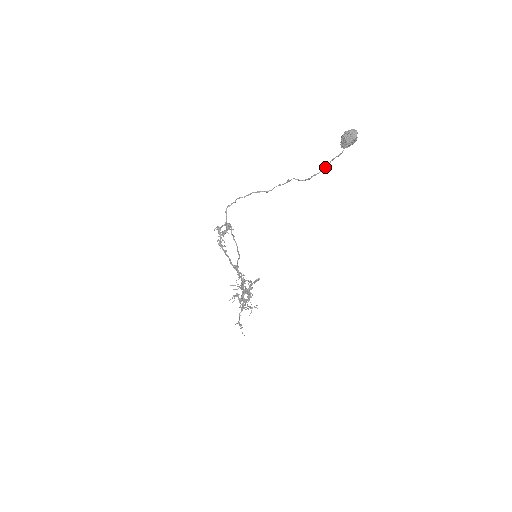
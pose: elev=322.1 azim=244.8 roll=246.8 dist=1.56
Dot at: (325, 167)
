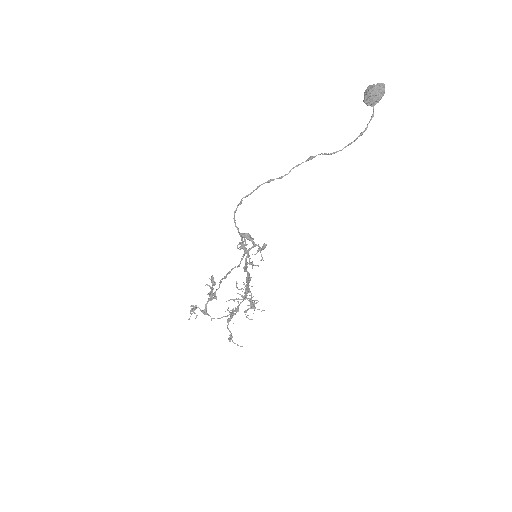
Dot at: occluded
